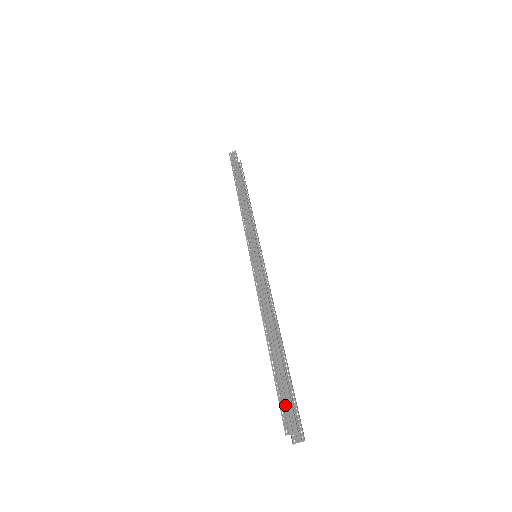
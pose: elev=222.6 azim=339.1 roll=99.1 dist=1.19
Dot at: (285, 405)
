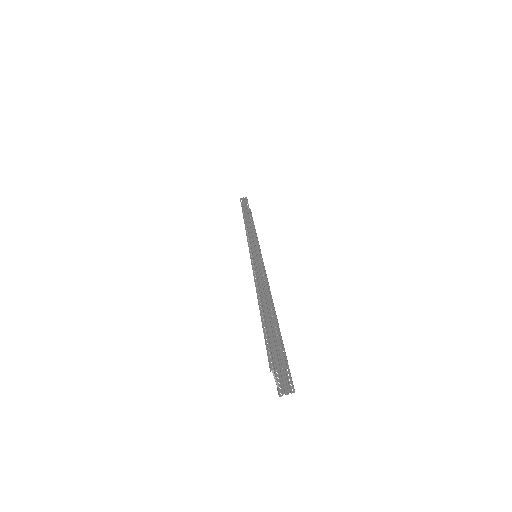
Dot at: (273, 346)
